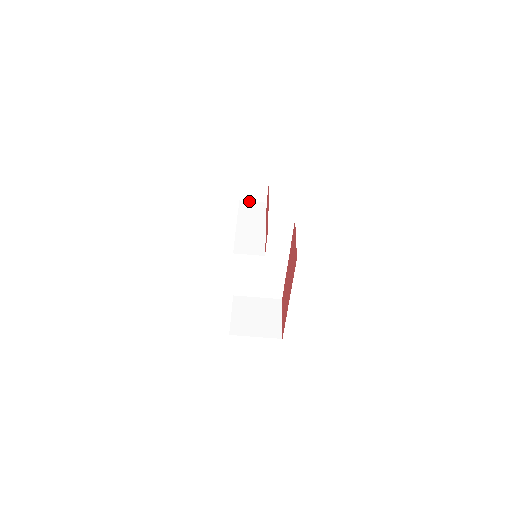
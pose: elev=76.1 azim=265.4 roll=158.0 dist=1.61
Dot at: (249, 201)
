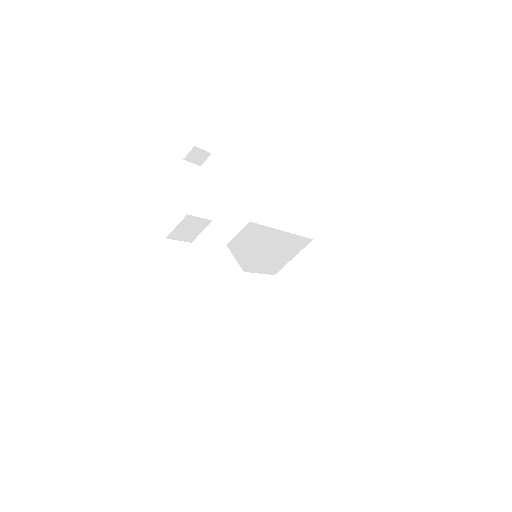
Dot at: (198, 235)
